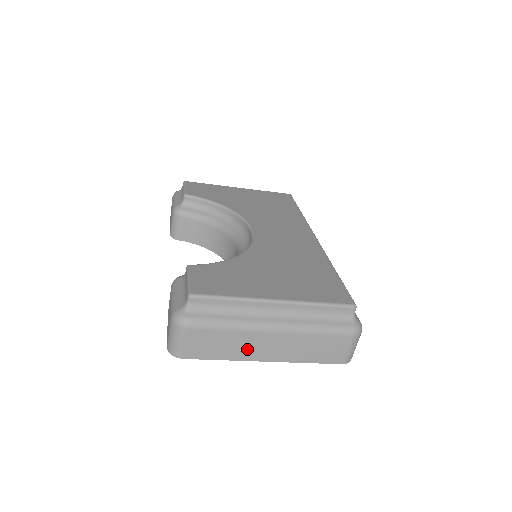
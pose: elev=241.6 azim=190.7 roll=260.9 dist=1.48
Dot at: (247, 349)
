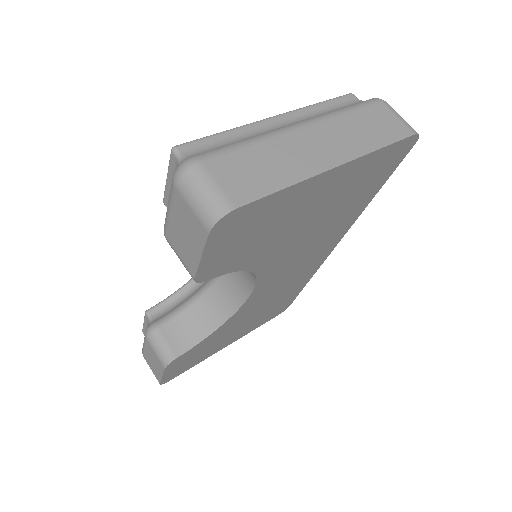
Dot at: (299, 160)
